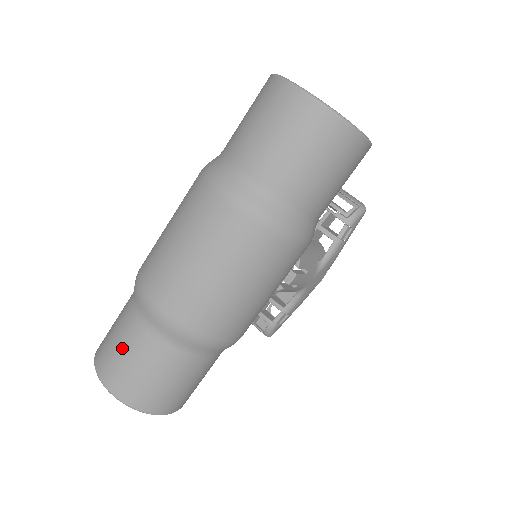
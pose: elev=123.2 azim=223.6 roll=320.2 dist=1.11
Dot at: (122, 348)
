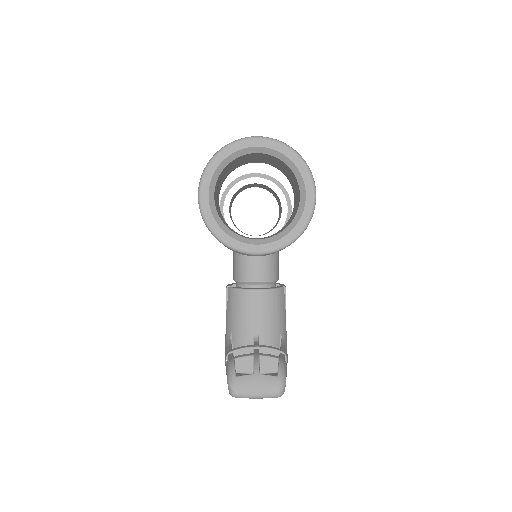
Dot at: occluded
